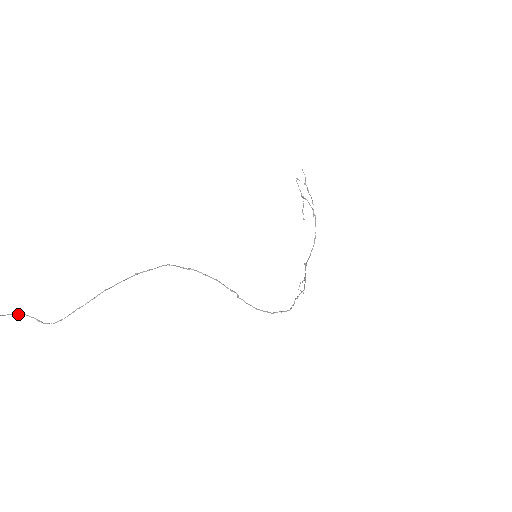
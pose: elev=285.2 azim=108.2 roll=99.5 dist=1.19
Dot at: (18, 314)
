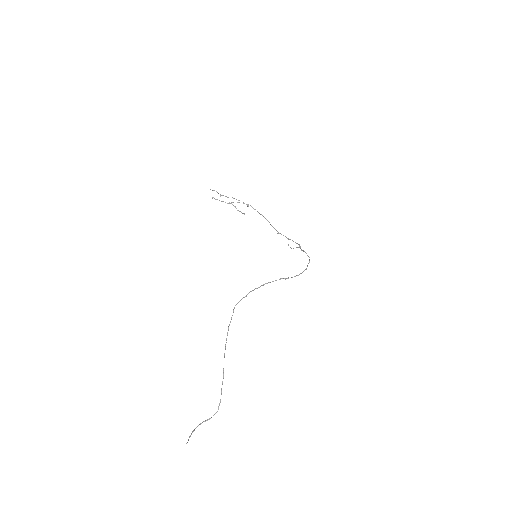
Dot at: (193, 431)
